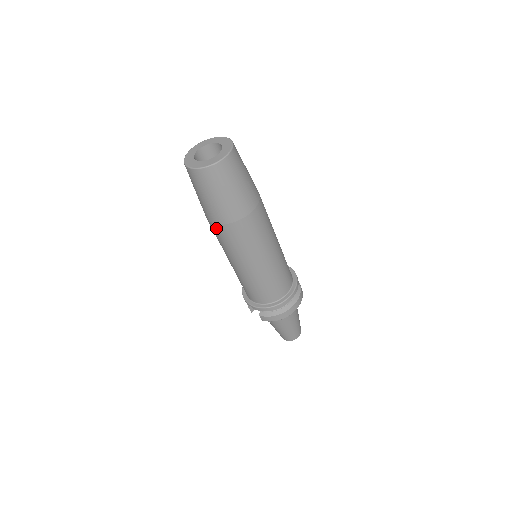
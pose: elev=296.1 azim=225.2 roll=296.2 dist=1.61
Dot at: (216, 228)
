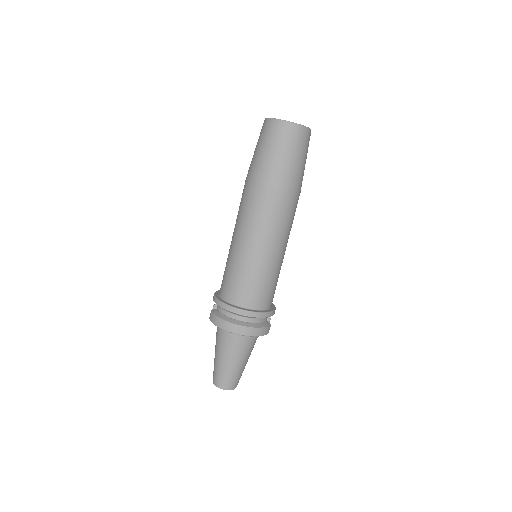
Dot at: (245, 185)
